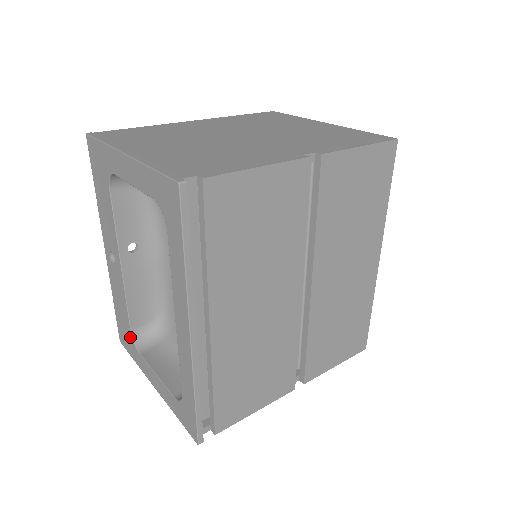
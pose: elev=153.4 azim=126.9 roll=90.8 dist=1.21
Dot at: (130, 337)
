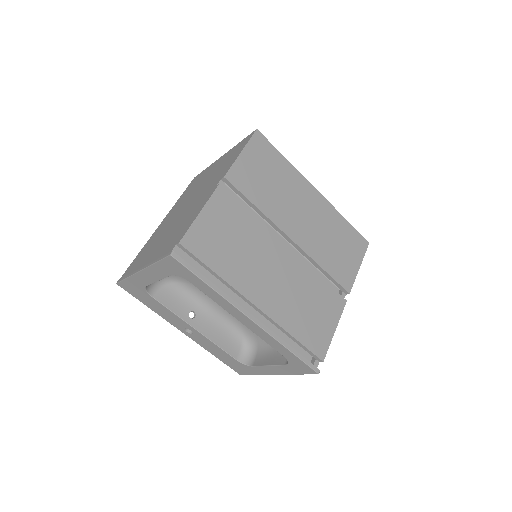
Dot at: (240, 364)
